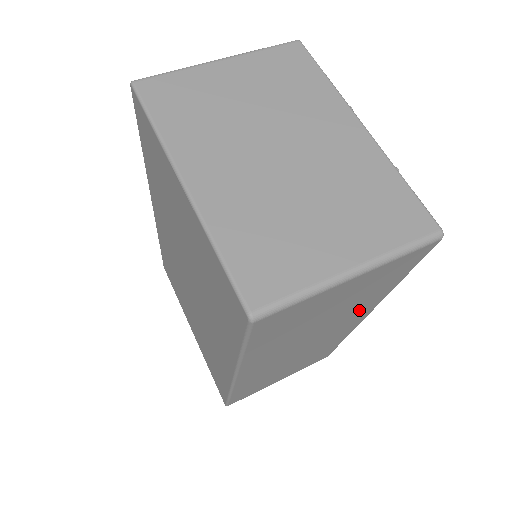
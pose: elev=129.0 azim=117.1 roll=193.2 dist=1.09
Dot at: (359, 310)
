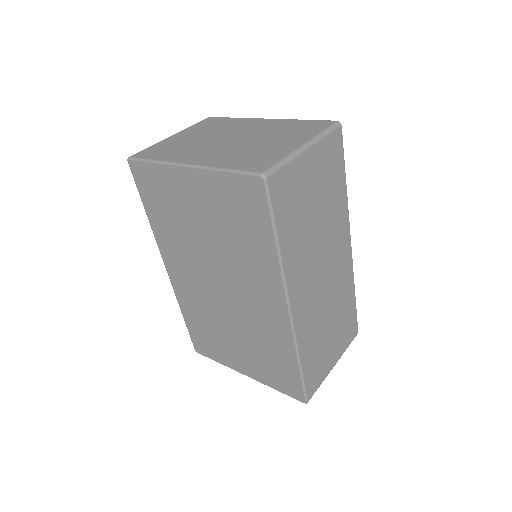
Dot at: (338, 222)
